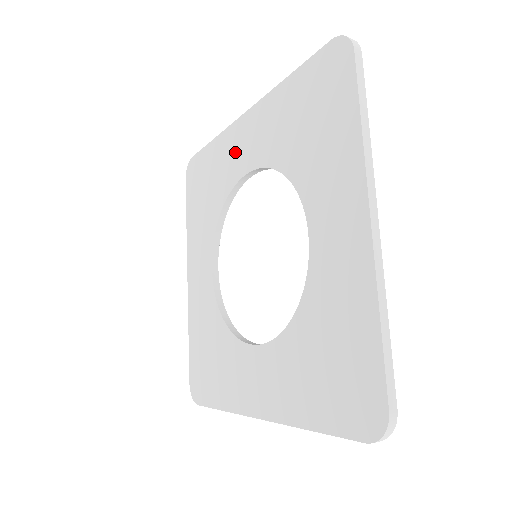
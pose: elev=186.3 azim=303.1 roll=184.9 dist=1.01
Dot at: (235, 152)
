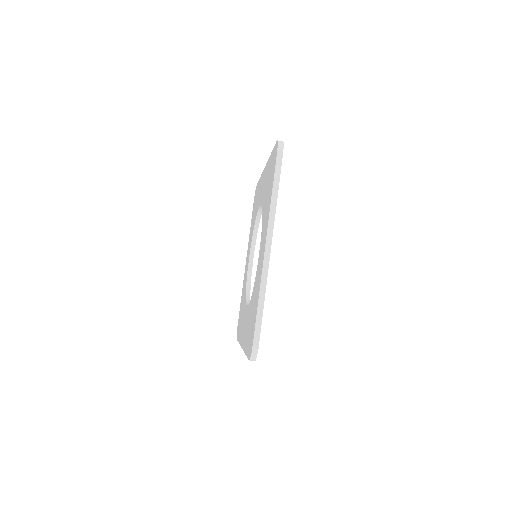
Dot at: occluded
